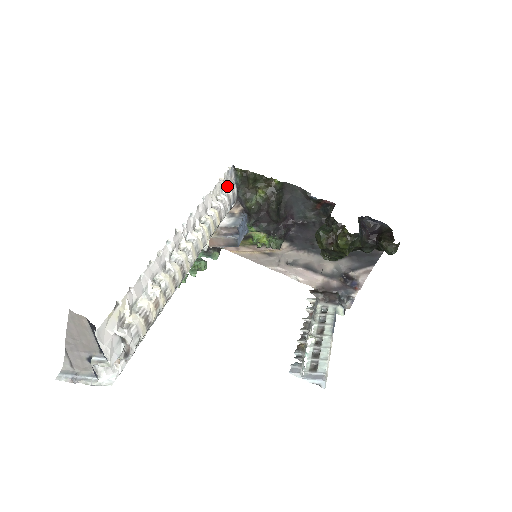
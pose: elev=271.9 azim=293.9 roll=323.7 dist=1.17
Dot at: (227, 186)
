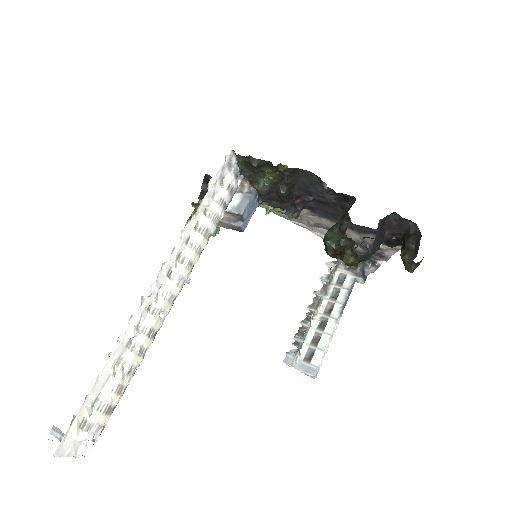
Dot at: (223, 182)
